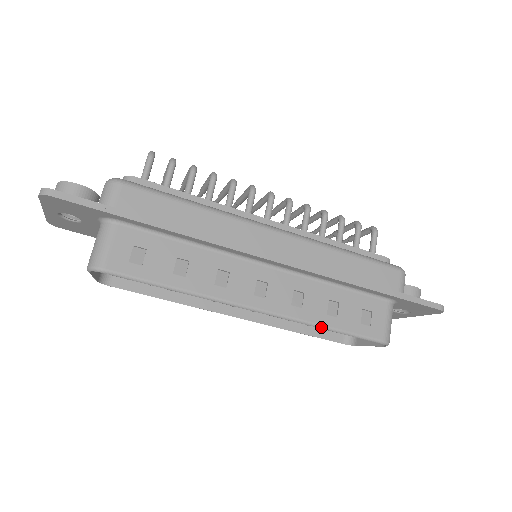
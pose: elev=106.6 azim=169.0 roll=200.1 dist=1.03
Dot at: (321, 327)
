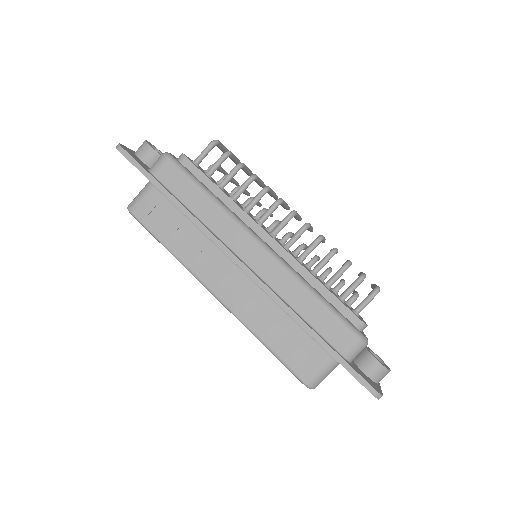
Dot at: (257, 337)
